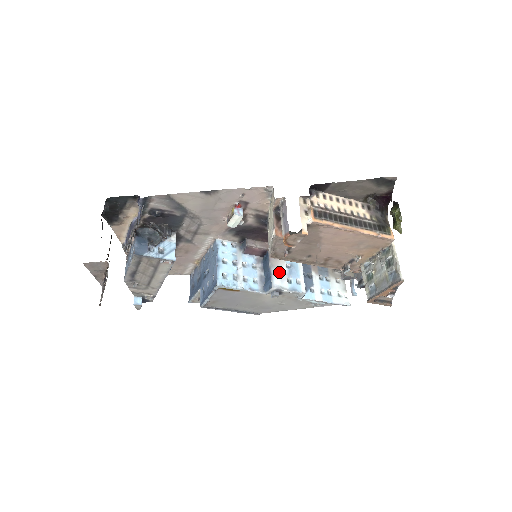
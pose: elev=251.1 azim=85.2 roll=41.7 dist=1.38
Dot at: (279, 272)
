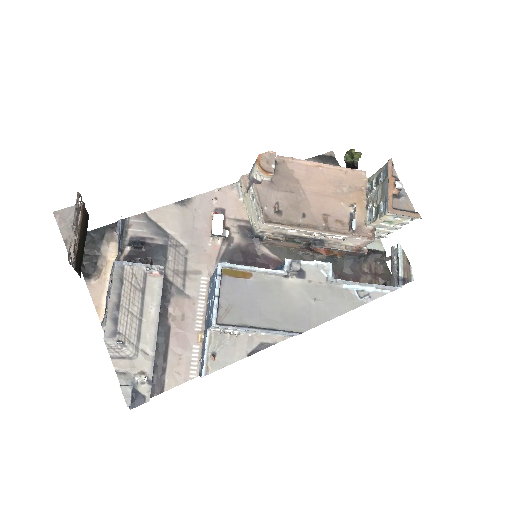
Dot at: occluded
